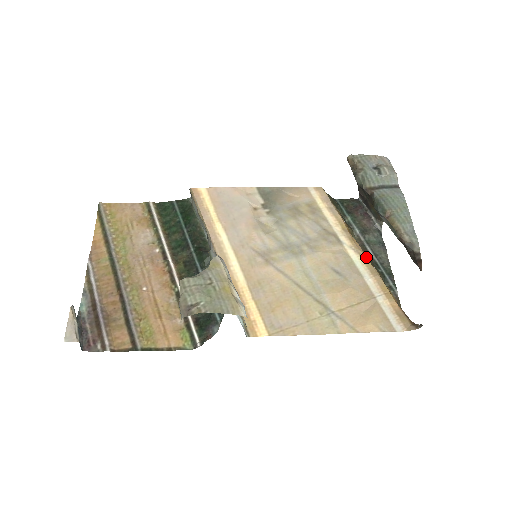
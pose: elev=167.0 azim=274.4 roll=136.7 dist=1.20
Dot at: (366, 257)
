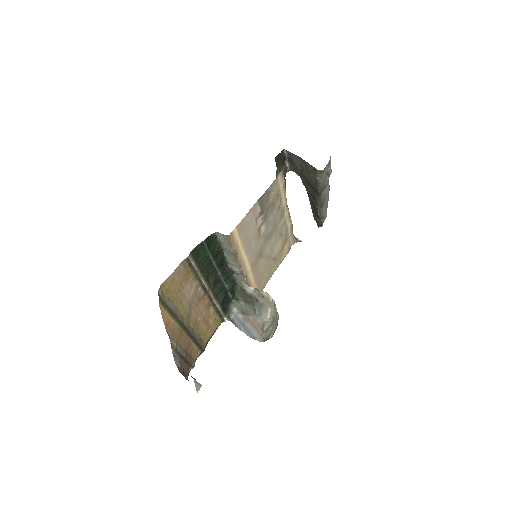
Dot at: occluded
